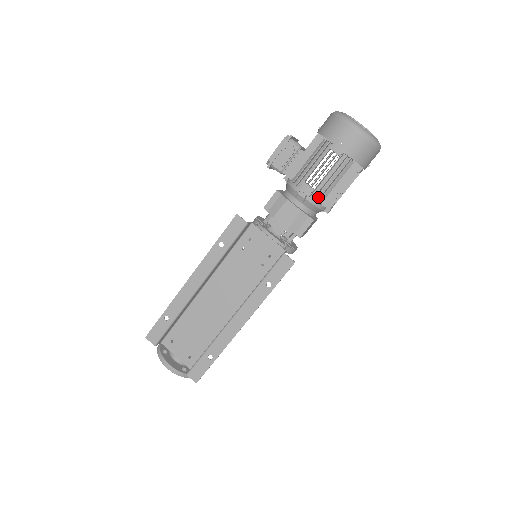
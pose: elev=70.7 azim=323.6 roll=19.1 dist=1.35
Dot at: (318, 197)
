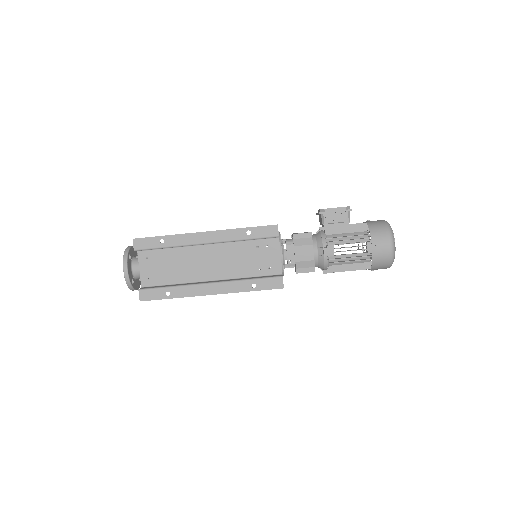
Dot at: (331, 261)
